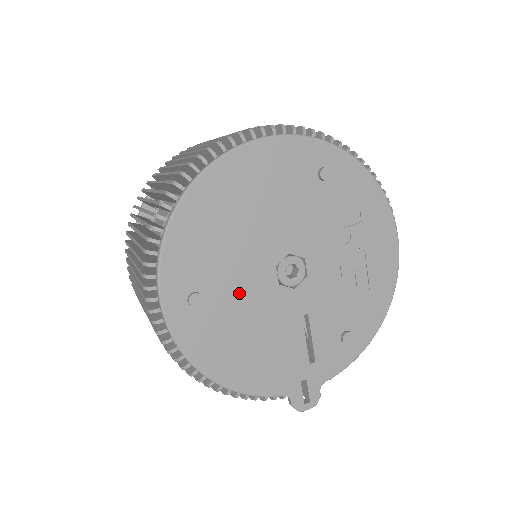
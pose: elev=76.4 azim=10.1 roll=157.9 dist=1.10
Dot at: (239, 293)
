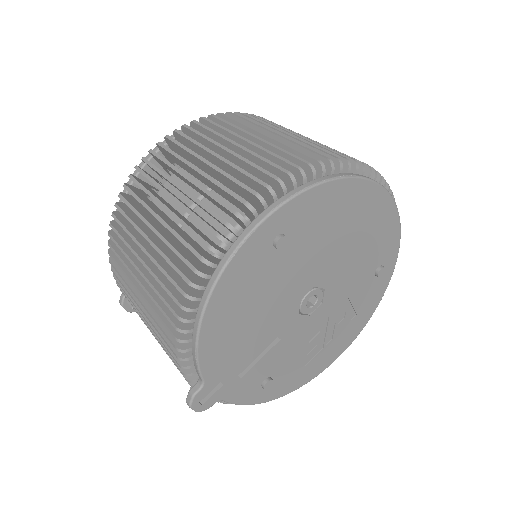
Dot at: (290, 274)
